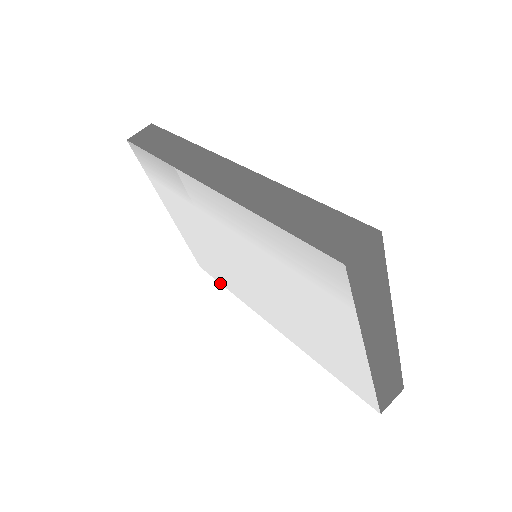
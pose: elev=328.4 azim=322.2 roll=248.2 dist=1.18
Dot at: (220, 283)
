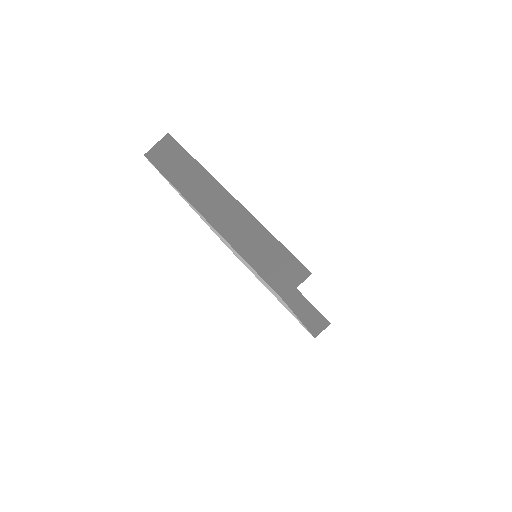
Dot at: (311, 334)
